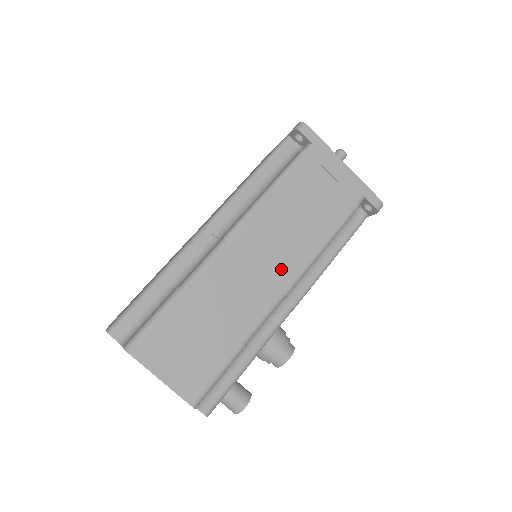
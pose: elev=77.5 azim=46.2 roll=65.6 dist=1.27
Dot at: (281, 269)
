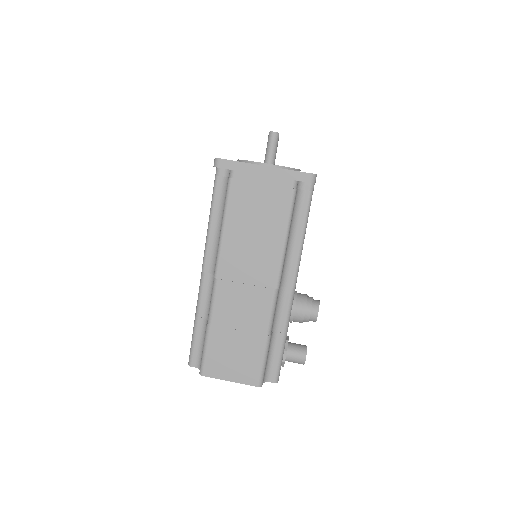
Dot at: (263, 274)
